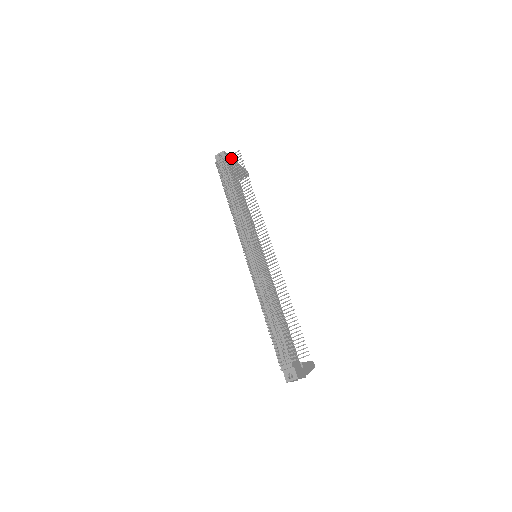
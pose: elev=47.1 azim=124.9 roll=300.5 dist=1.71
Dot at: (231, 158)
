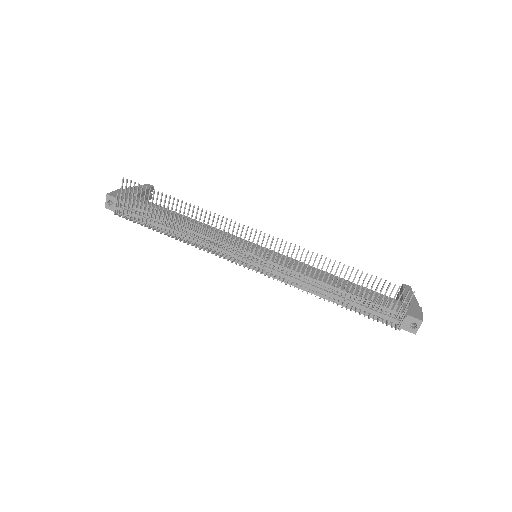
Dot at: (124, 194)
